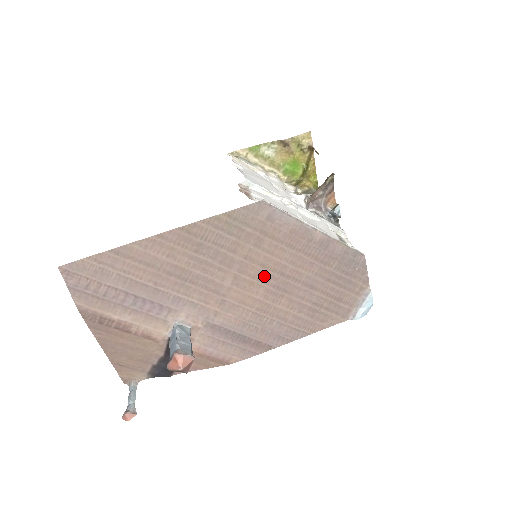
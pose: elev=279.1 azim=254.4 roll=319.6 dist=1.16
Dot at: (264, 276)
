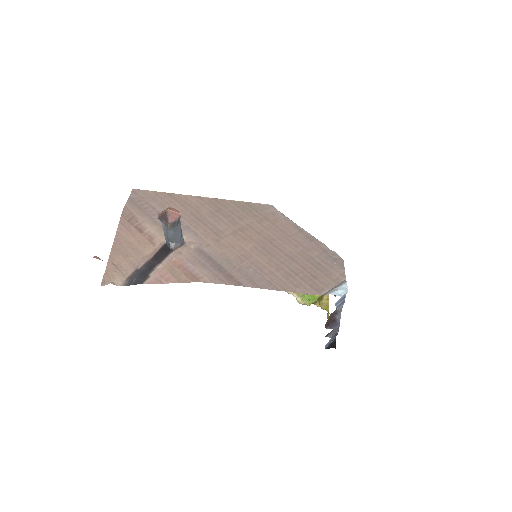
Dot at: (256, 239)
